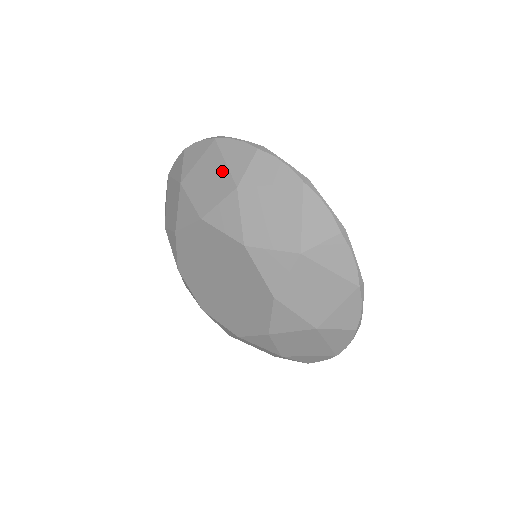
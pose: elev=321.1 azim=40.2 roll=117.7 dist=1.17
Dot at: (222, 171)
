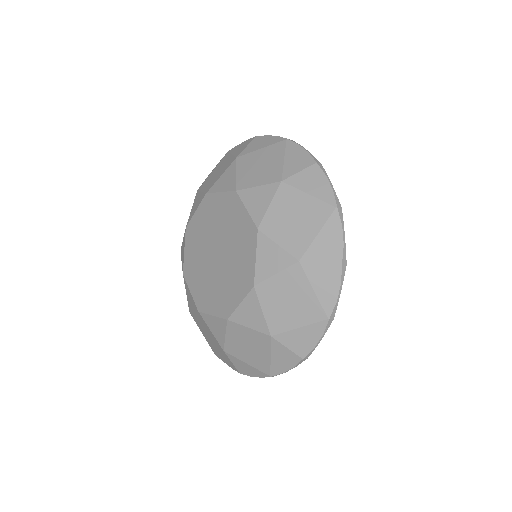
Dot at: occluded
